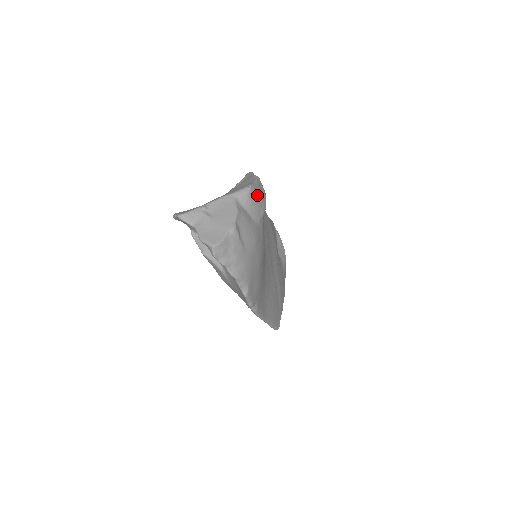
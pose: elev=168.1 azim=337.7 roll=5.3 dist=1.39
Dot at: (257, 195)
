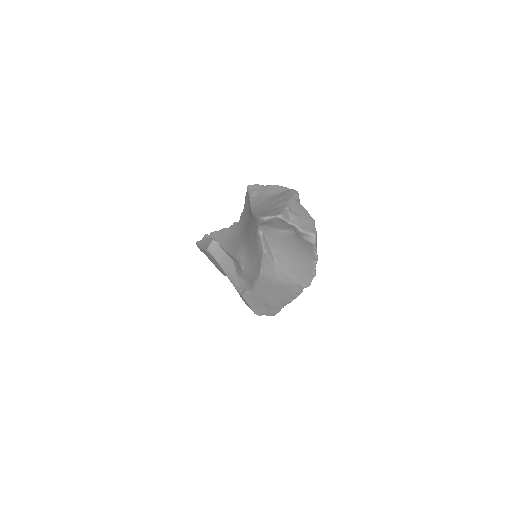
Dot at: occluded
